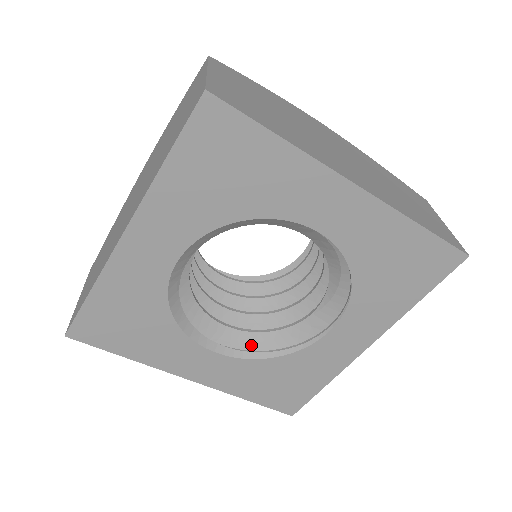
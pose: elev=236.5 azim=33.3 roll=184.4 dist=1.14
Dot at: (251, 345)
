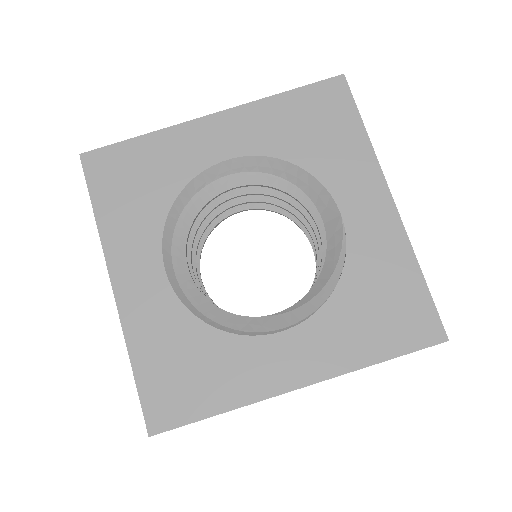
Dot at: (193, 304)
